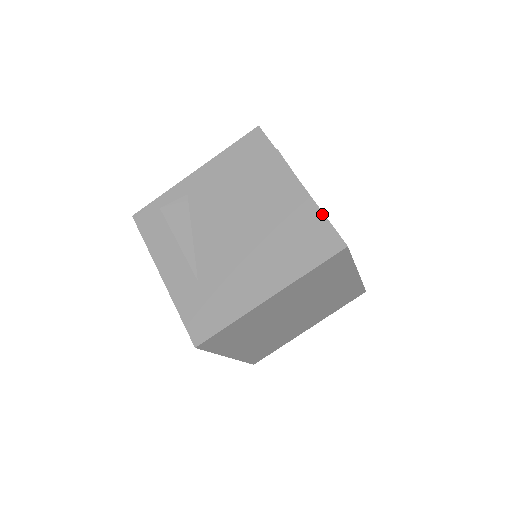
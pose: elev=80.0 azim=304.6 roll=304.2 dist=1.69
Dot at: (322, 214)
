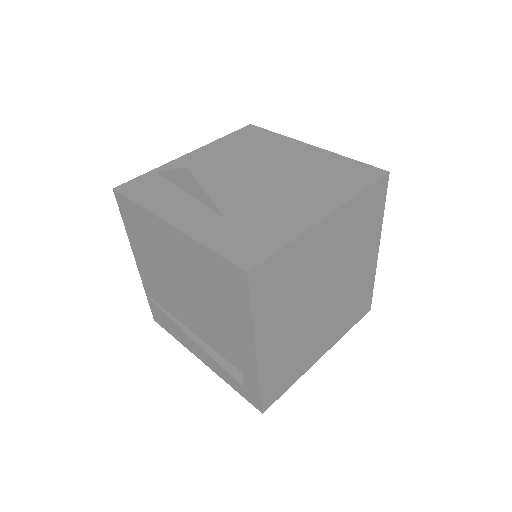
Dot at: (349, 158)
